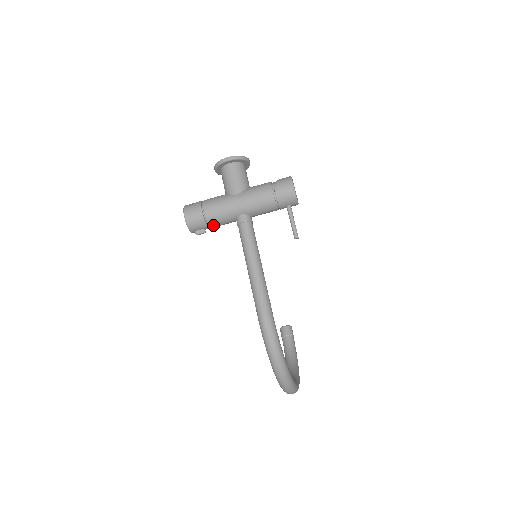
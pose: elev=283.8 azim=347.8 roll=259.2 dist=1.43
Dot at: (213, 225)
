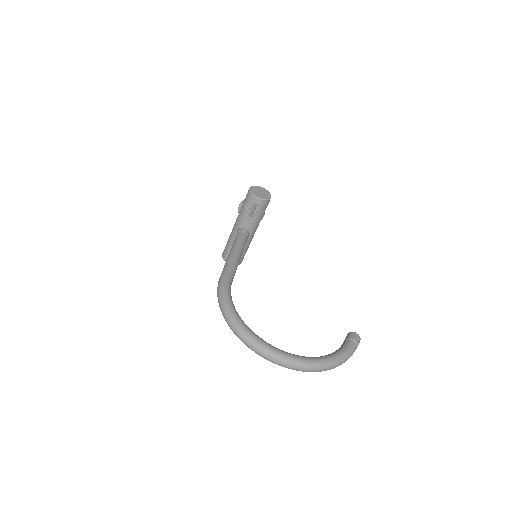
Dot at: occluded
